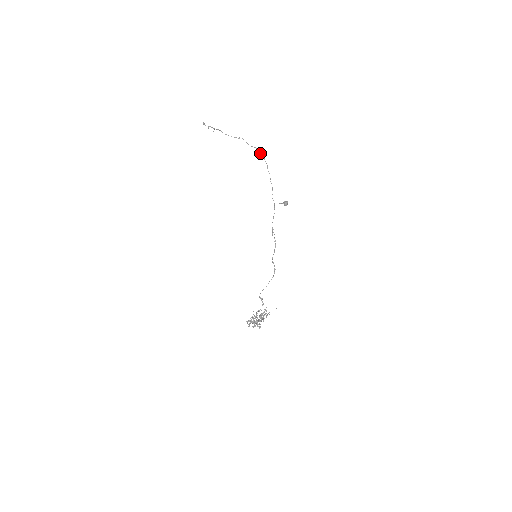
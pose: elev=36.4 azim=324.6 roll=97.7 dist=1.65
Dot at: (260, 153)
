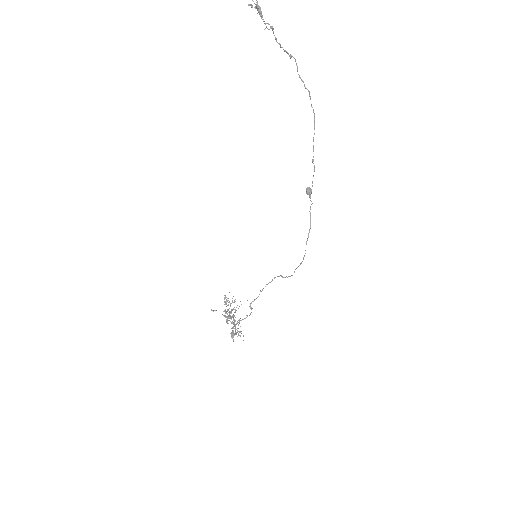
Dot at: occluded
